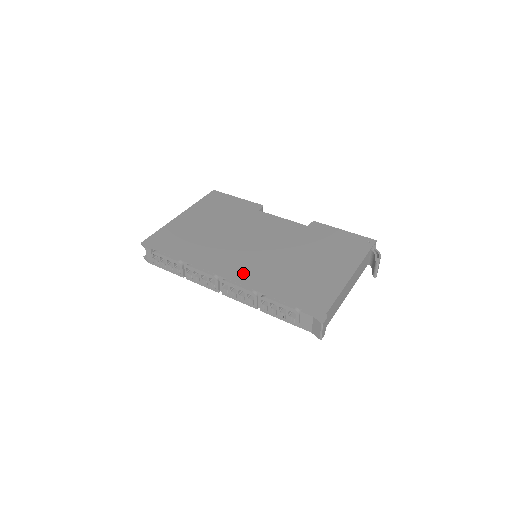
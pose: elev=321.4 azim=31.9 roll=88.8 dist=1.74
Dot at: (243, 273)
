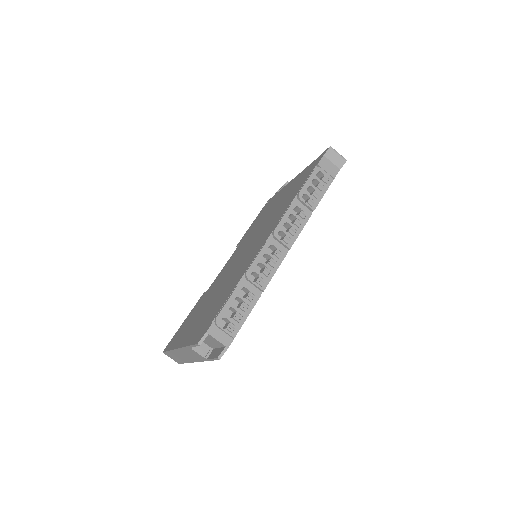
Dot at: (271, 227)
